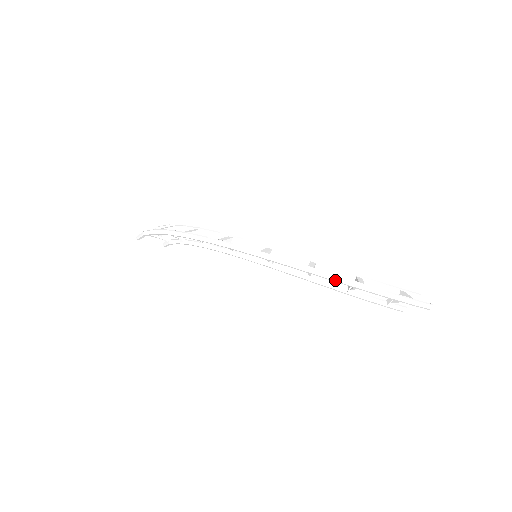
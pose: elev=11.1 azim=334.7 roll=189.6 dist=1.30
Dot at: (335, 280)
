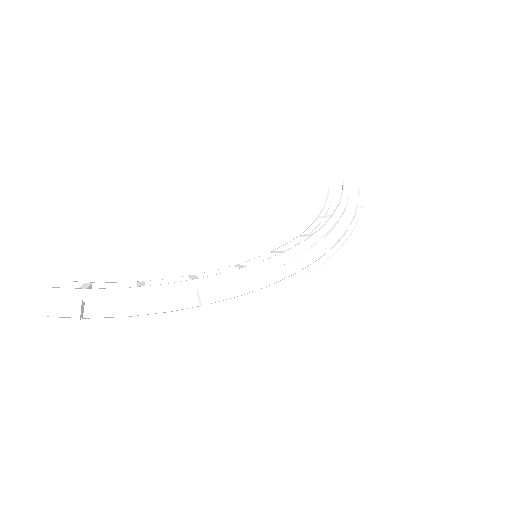
Dot at: occluded
